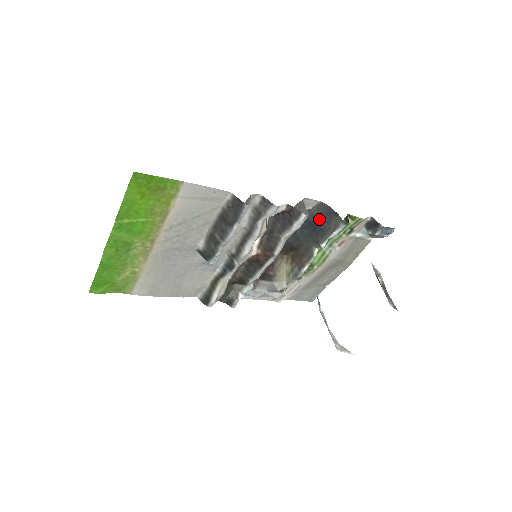
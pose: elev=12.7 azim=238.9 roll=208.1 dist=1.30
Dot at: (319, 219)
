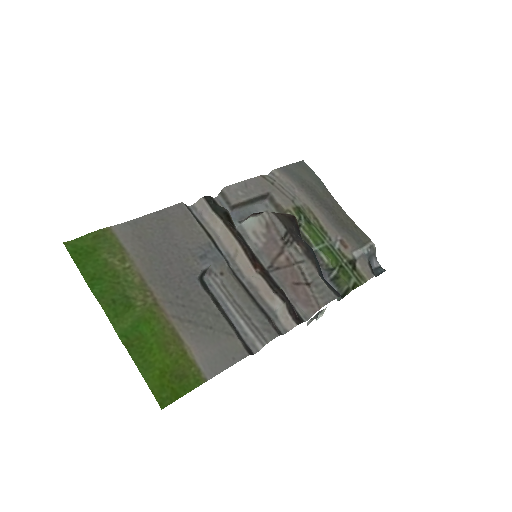
Dot at: (328, 283)
